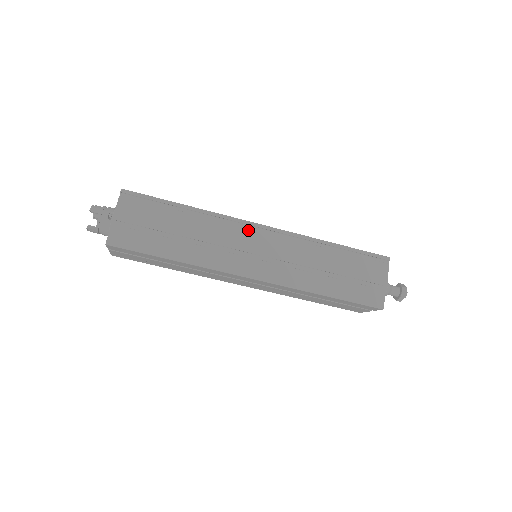
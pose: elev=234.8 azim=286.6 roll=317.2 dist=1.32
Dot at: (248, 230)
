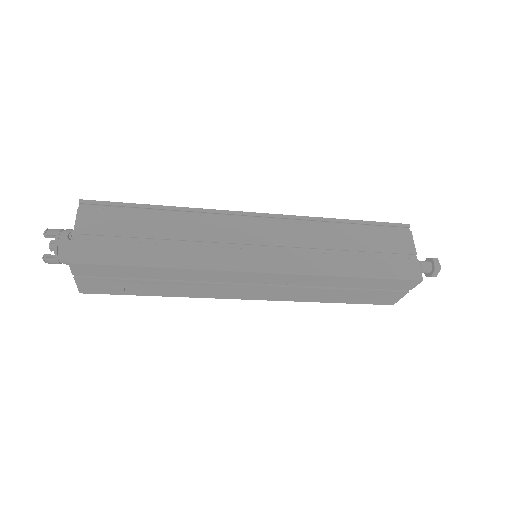
Dot at: (240, 220)
